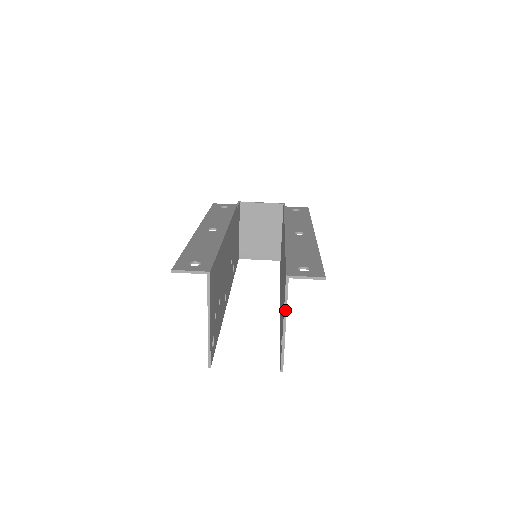
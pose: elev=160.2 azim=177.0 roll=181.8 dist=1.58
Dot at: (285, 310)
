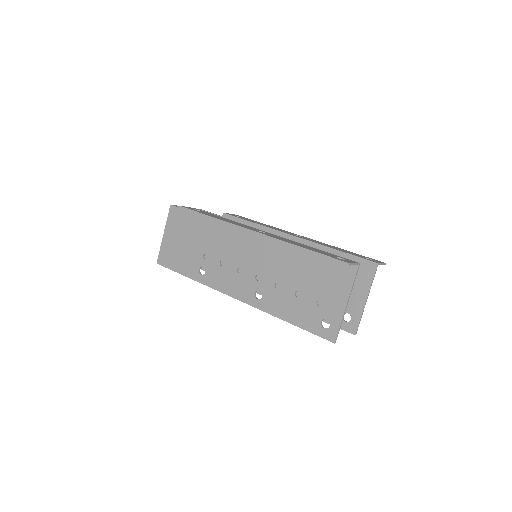
Dot at: (370, 288)
